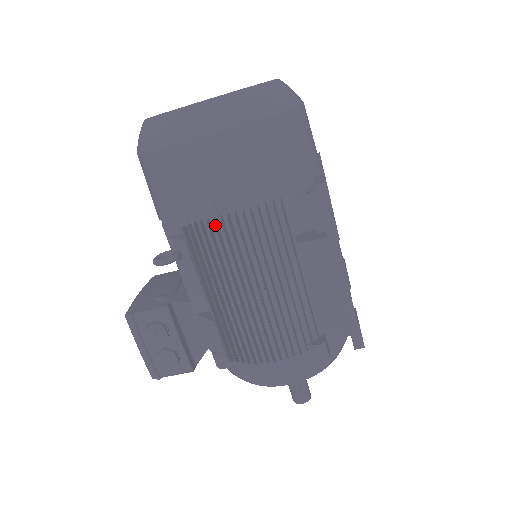
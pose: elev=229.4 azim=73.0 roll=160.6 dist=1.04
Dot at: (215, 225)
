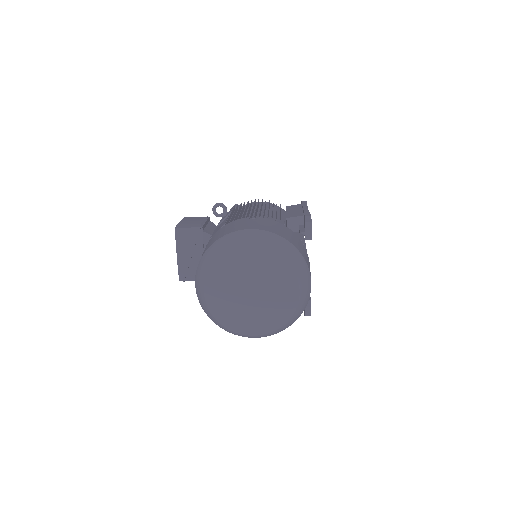
Dot at: occluded
